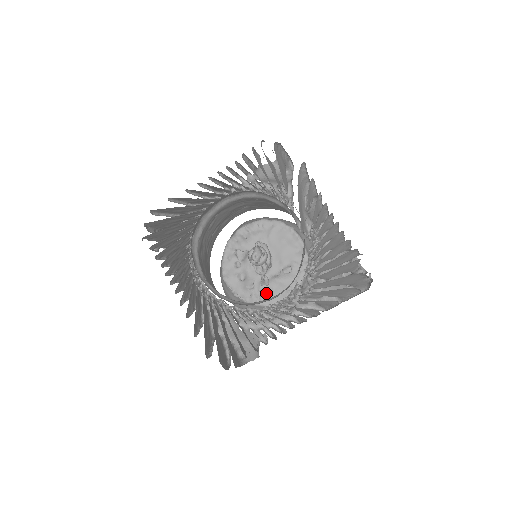
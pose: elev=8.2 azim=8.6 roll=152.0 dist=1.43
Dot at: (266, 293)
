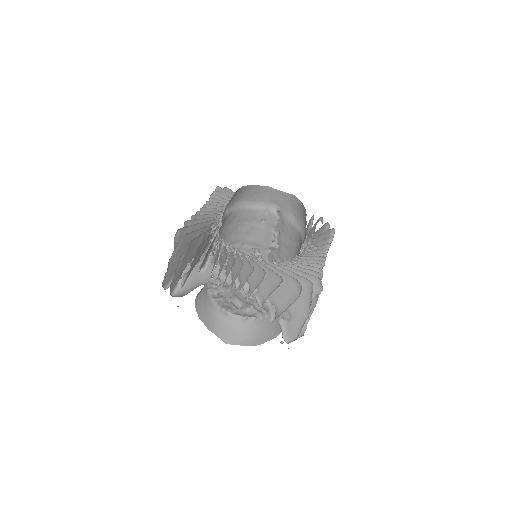
Dot at: (264, 307)
